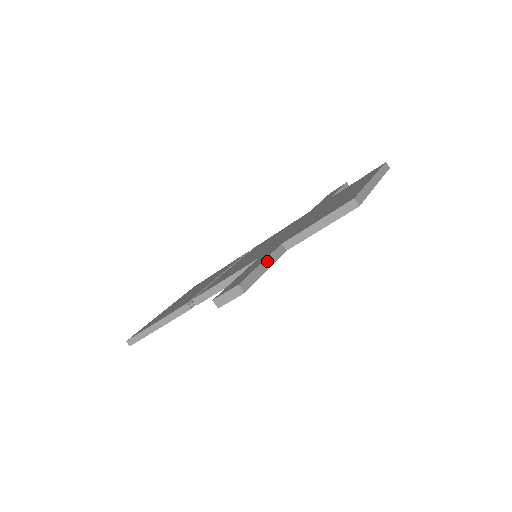
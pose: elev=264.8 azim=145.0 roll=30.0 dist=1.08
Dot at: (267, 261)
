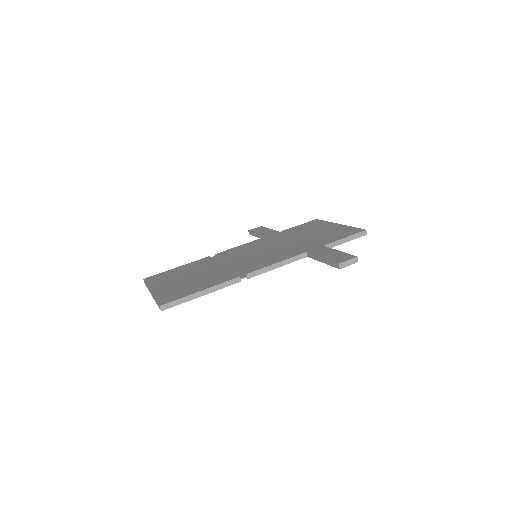
Dot at: (337, 251)
